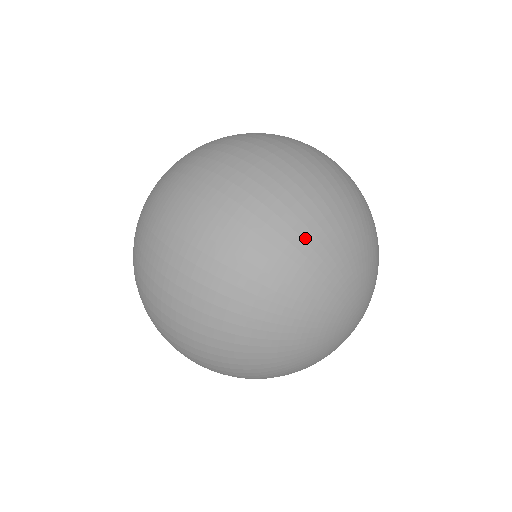
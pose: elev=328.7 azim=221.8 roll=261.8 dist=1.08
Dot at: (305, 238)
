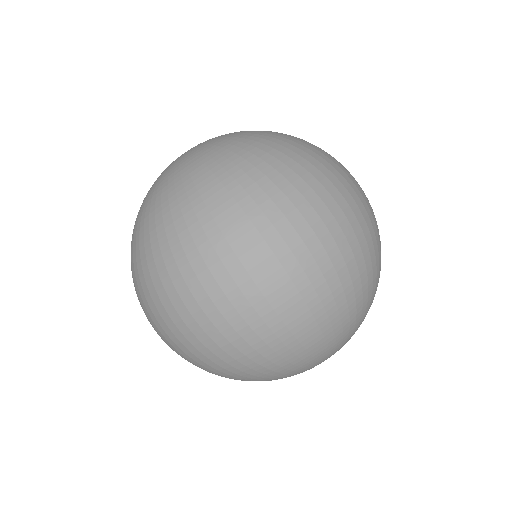
Dot at: (351, 316)
